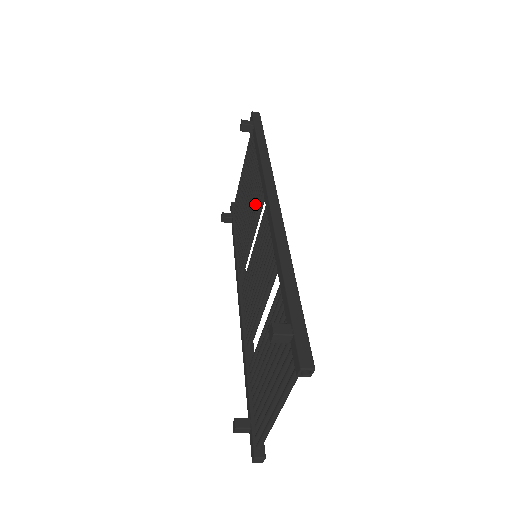
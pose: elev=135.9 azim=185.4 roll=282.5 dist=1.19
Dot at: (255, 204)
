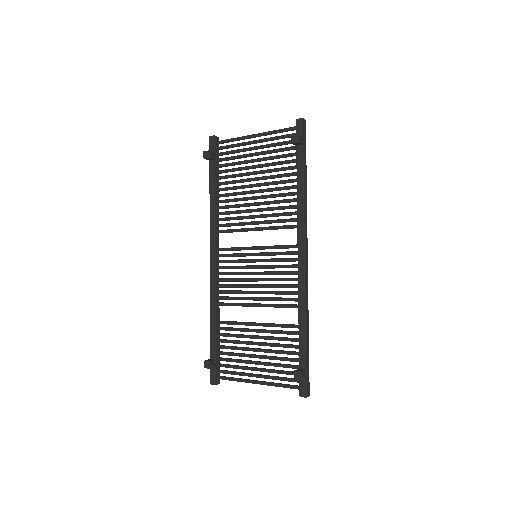
Dot at: (273, 216)
